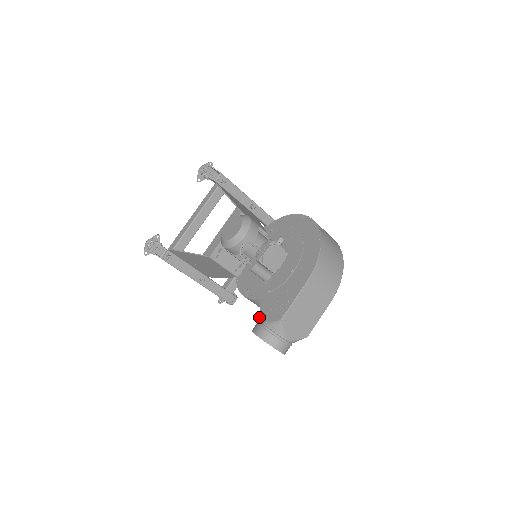
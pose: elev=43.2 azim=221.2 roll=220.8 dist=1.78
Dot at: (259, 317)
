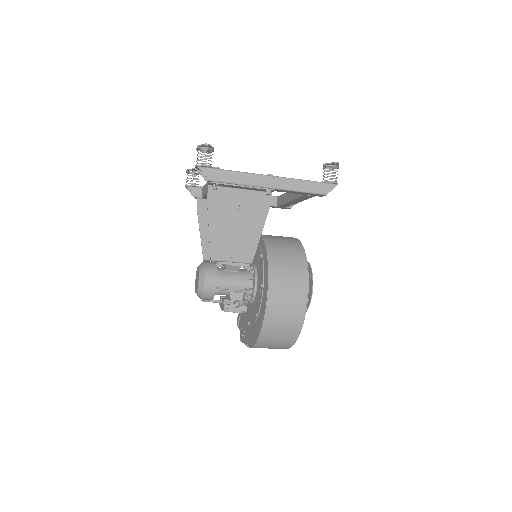
Dot at: occluded
